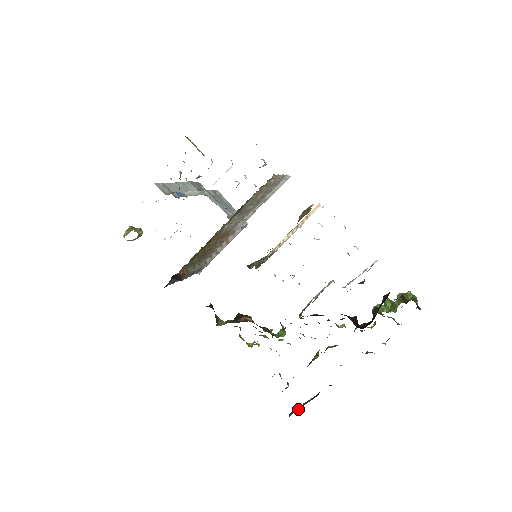
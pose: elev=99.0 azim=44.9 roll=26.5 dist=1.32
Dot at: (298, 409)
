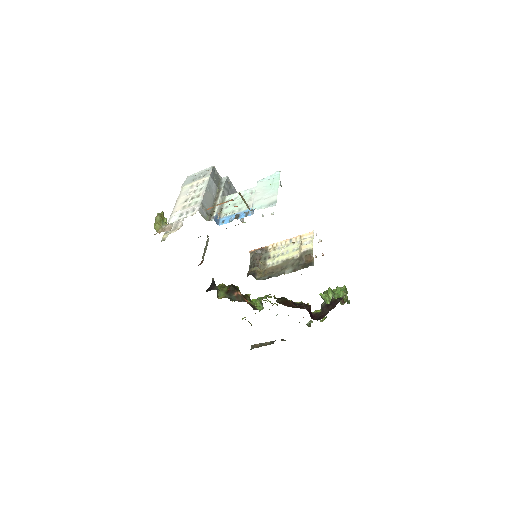
Dot at: (258, 347)
